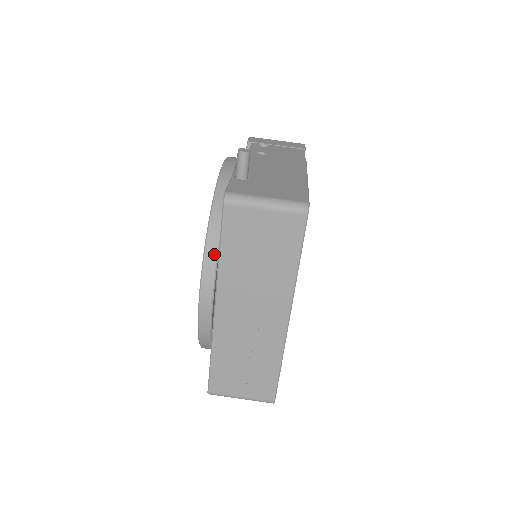
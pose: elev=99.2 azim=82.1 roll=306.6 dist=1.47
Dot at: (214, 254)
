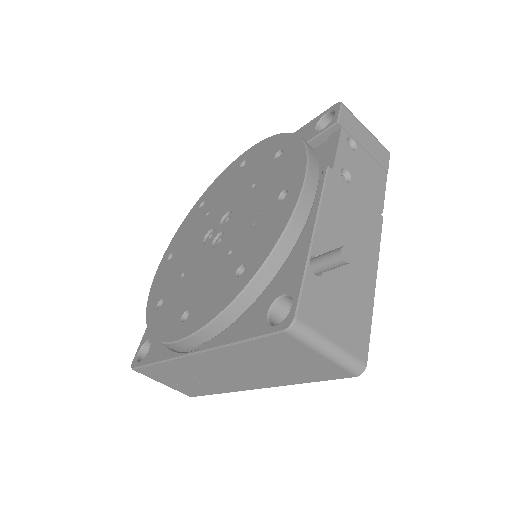
Dot at: (229, 322)
